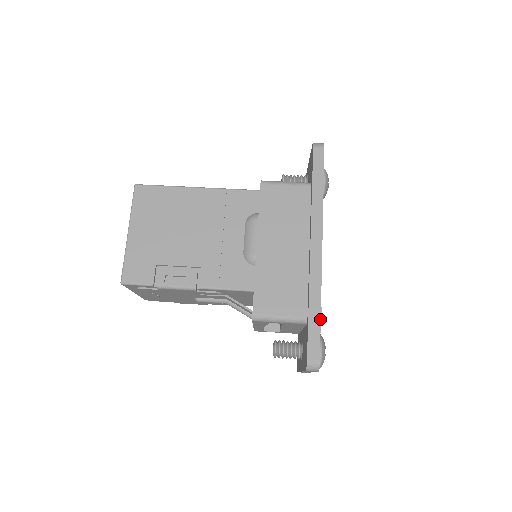
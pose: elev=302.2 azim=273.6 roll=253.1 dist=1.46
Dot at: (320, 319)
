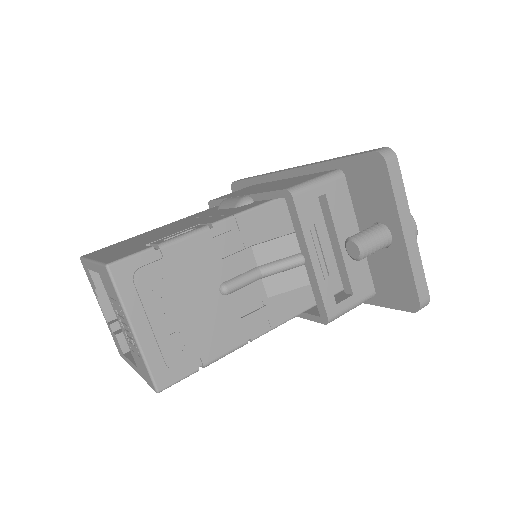
Dot at: (347, 155)
